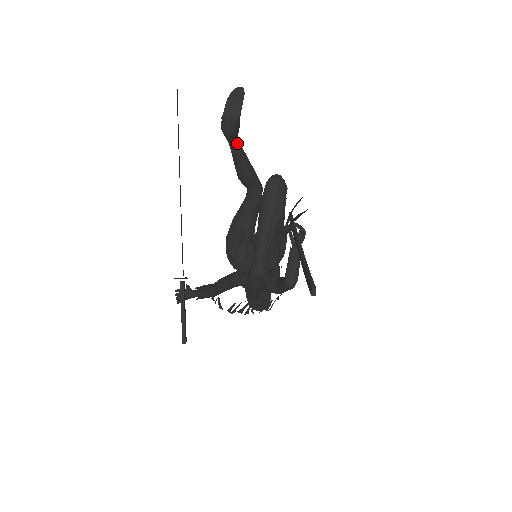
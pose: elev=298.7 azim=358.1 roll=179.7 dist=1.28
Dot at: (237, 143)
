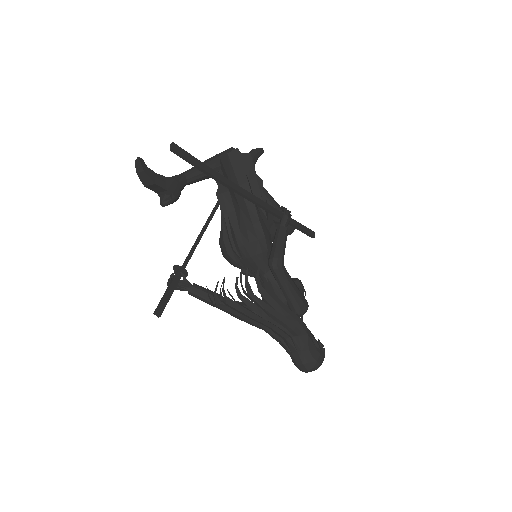
Dot at: occluded
